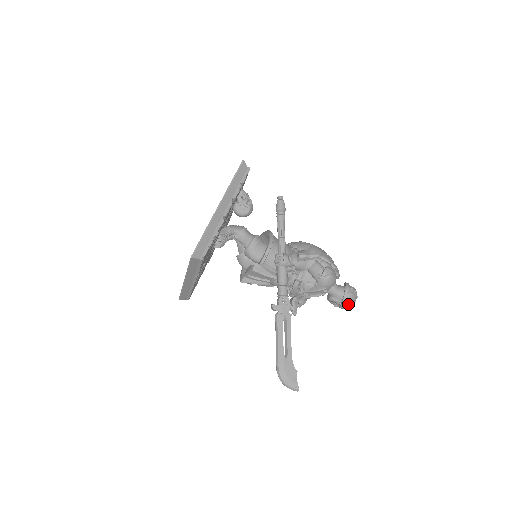
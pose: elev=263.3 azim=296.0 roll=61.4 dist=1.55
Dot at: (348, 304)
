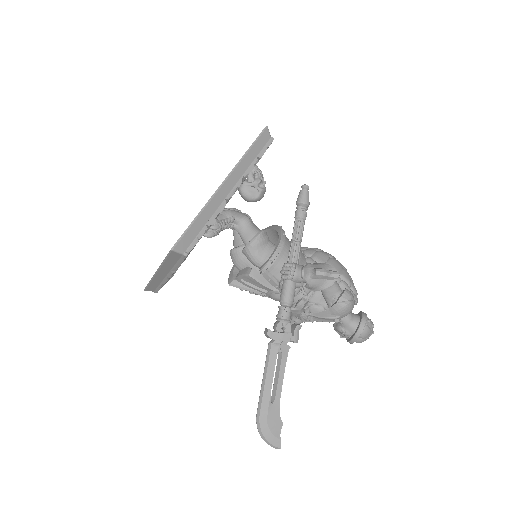
Dot at: (360, 340)
